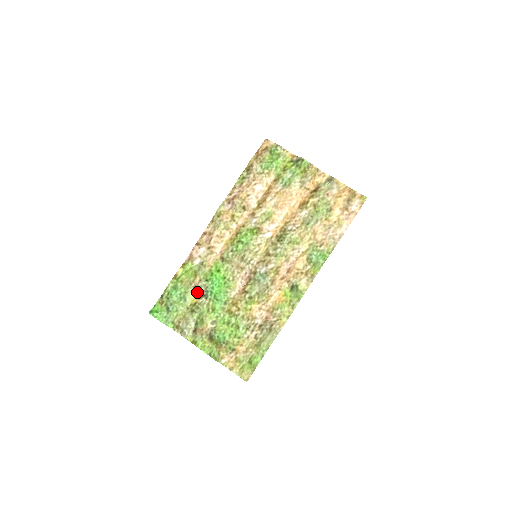
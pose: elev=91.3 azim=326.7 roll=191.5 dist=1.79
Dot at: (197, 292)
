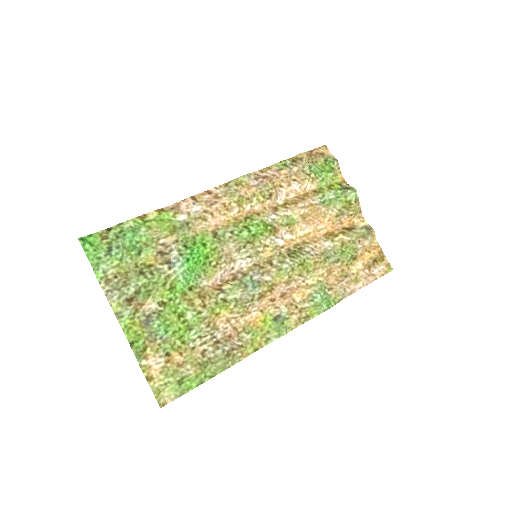
Dot at: (162, 253)
